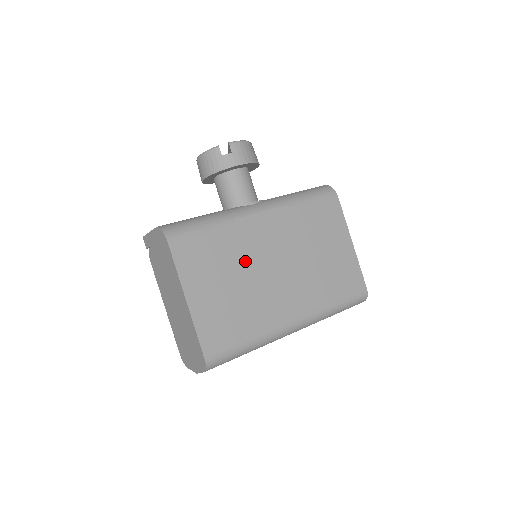
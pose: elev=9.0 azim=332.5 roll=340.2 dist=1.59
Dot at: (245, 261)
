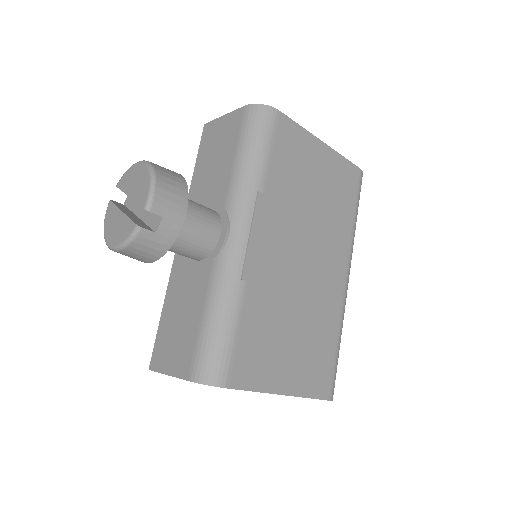
Dot at: (283, 298)
